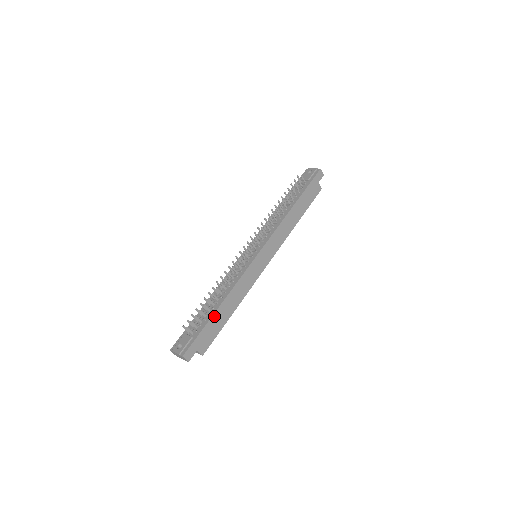
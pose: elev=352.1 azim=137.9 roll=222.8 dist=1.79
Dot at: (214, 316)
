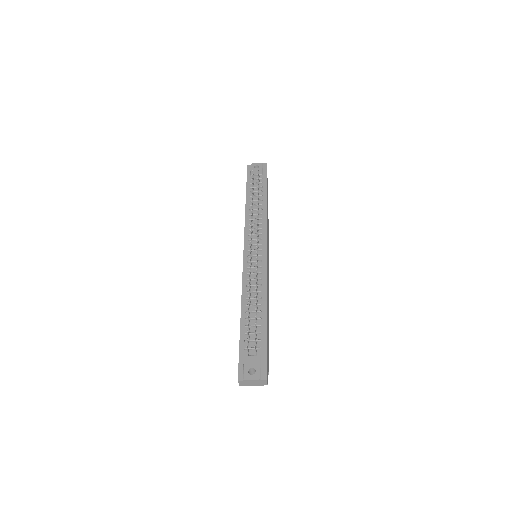
Dot at: (266, 326)
